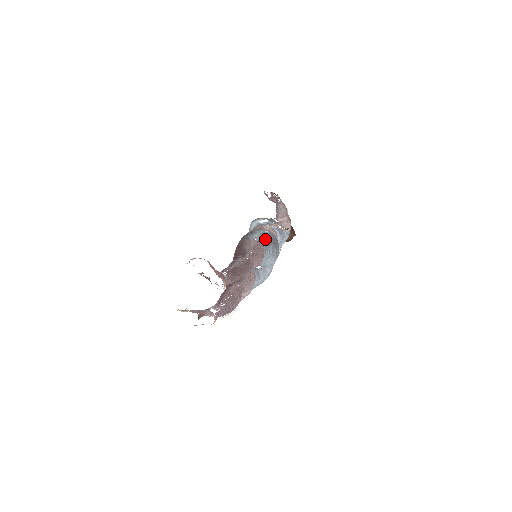
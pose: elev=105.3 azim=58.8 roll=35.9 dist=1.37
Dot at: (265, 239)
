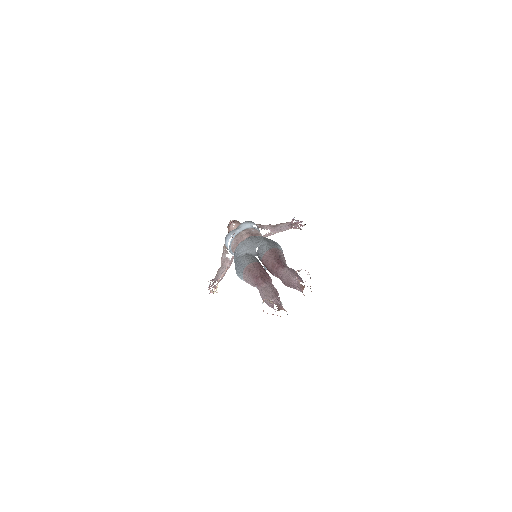
Dot at: occluded
